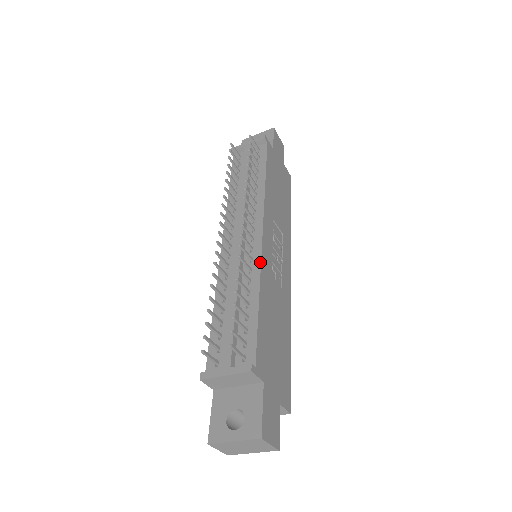
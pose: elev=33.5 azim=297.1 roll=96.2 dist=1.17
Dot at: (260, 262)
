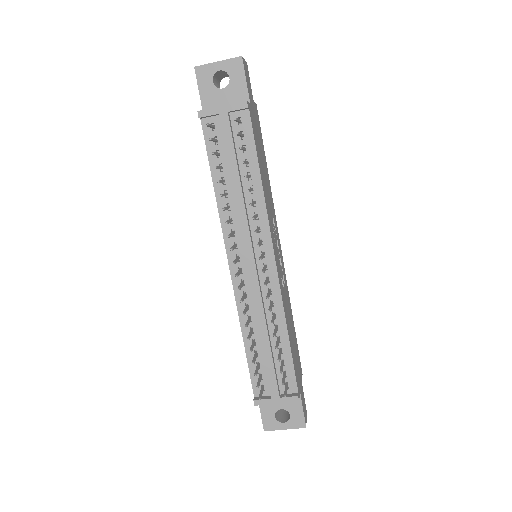
Dot at: (281, 297)
